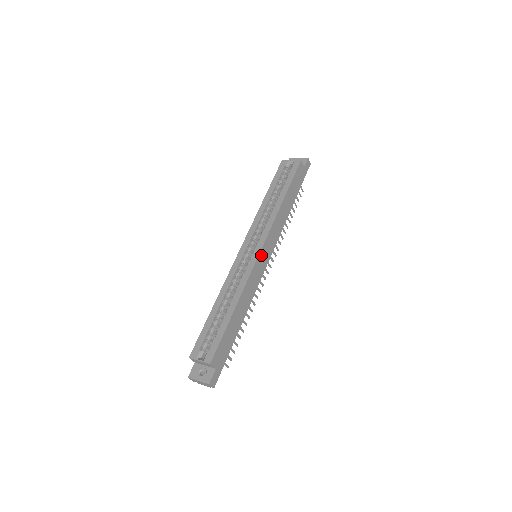
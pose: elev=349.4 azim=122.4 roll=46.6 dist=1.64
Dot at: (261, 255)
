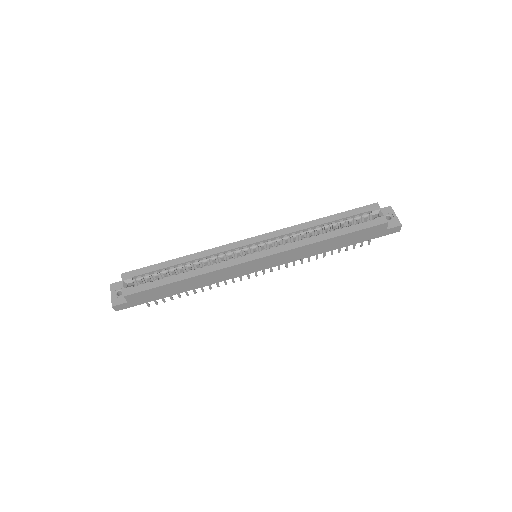
Dot at: (254, 262)
